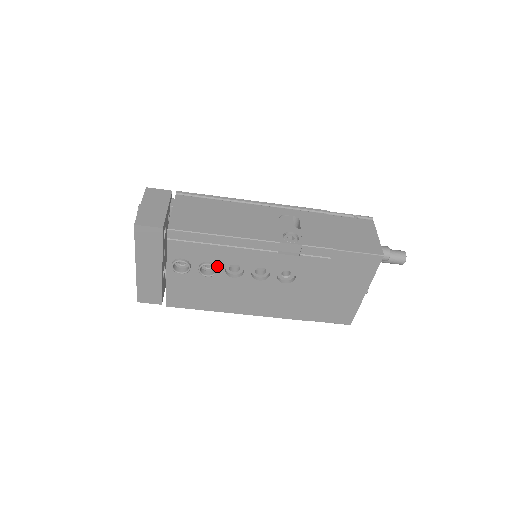
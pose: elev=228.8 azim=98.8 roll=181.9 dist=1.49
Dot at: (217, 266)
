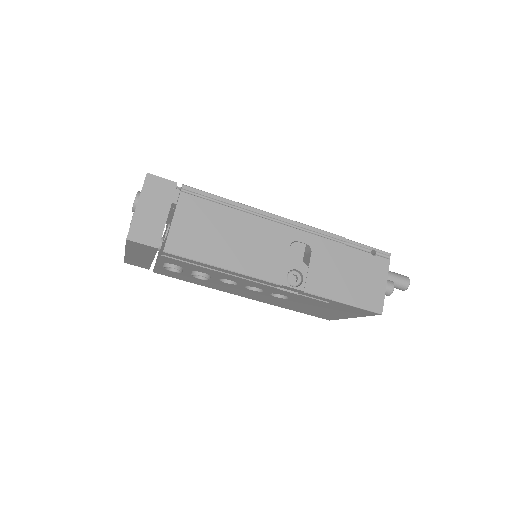
Dot at: (211, 276)
